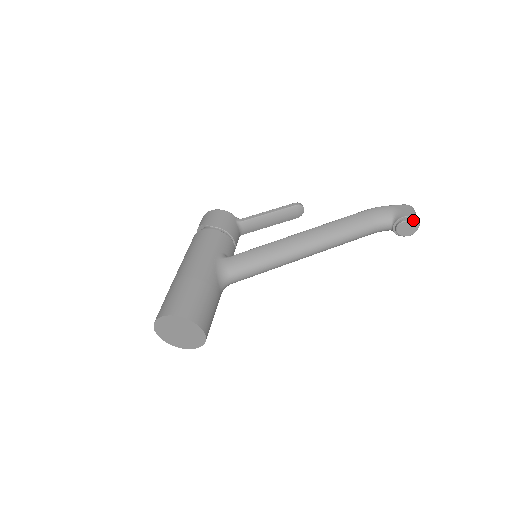
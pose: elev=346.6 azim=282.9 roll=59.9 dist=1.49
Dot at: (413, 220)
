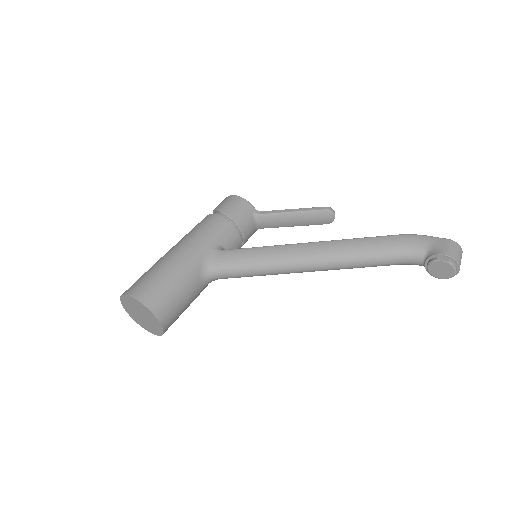
Dot at: (450, 261)
